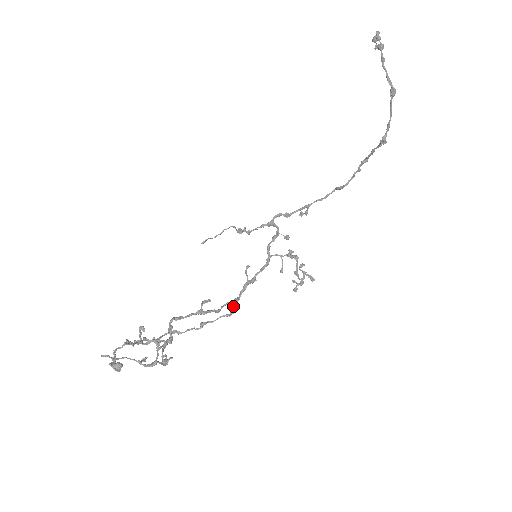
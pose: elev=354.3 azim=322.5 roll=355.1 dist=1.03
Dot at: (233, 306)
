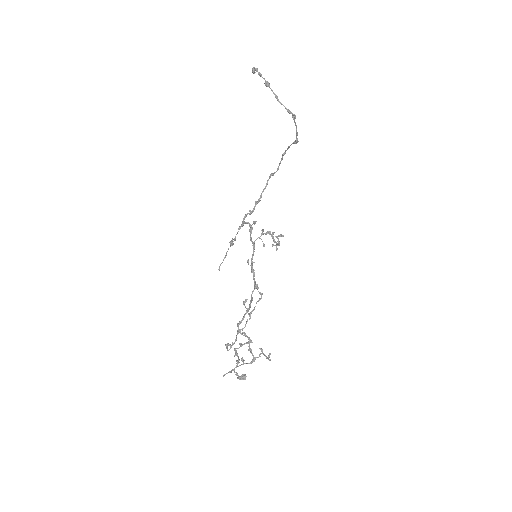
Dot at: (258, 291)
